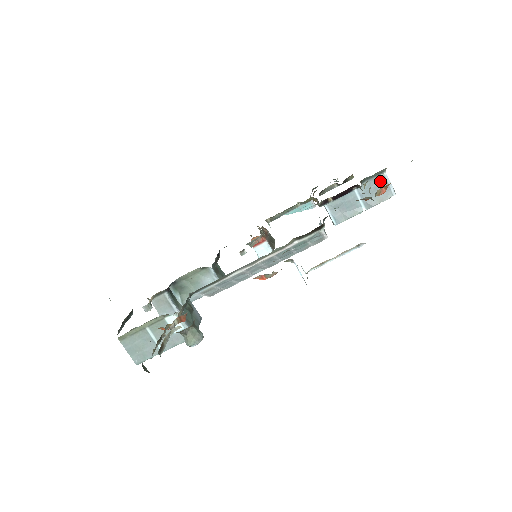
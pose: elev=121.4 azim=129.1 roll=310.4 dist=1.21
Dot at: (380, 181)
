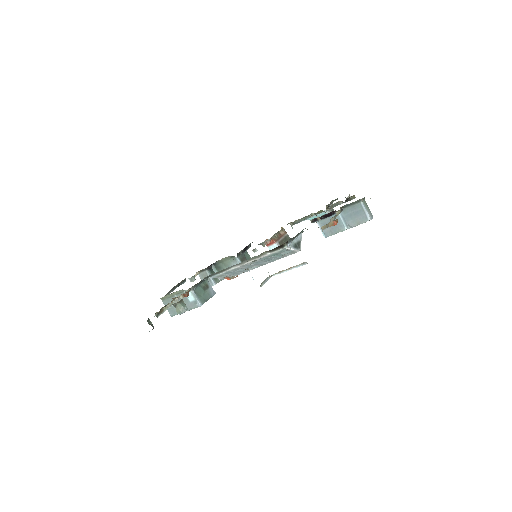
Dot at: (358, 208)
